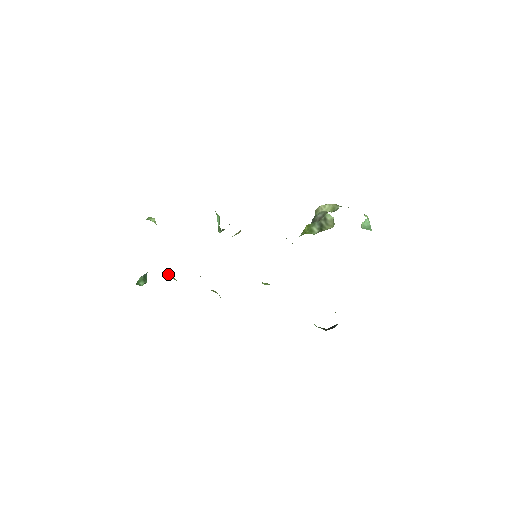
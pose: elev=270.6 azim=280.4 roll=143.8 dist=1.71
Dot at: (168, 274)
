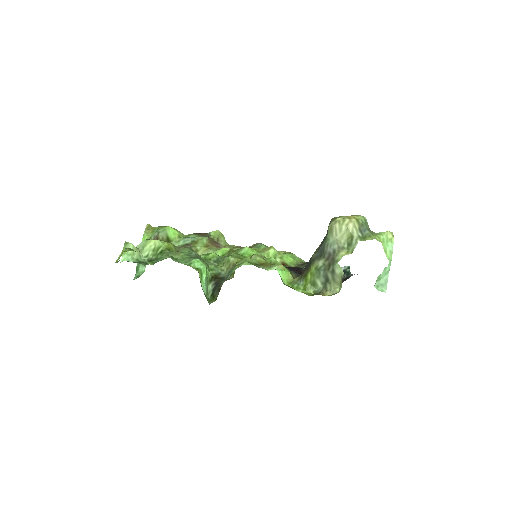
Dot at: occluded
